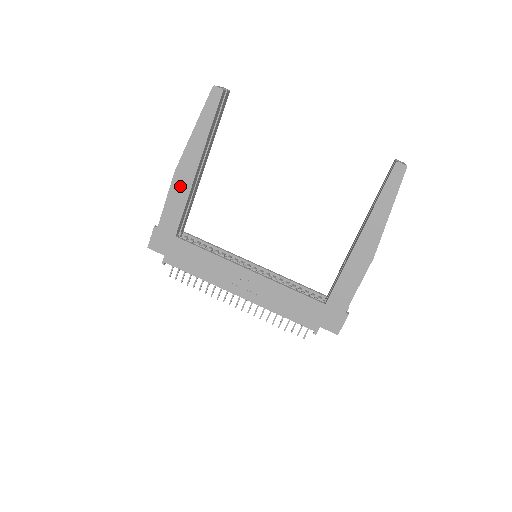
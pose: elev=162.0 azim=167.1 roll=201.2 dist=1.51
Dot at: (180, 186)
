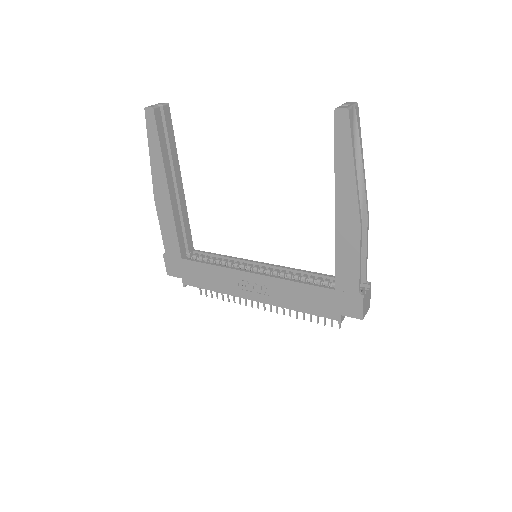
Dot at: (164, 211)
